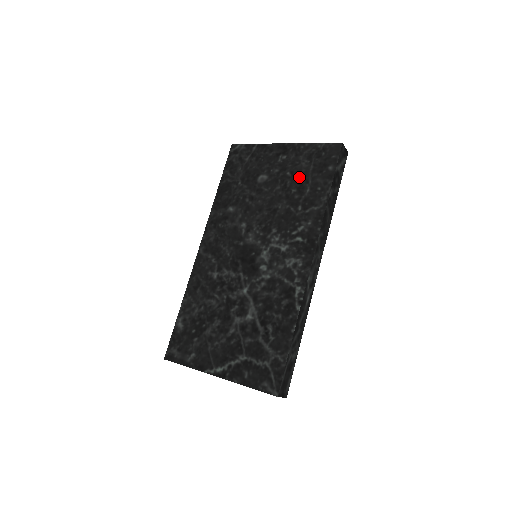
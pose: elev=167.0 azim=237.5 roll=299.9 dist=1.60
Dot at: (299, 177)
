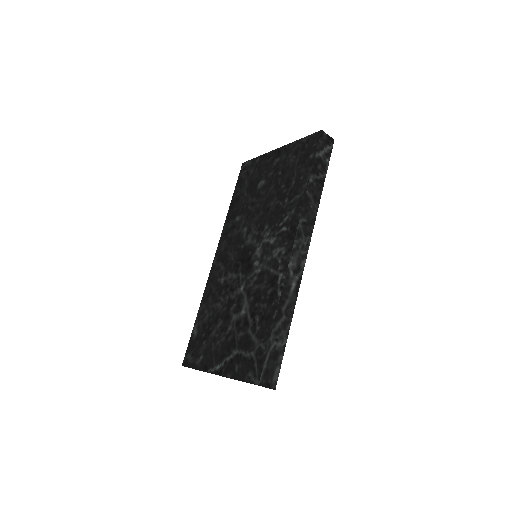
Dot at: (287, 173)
